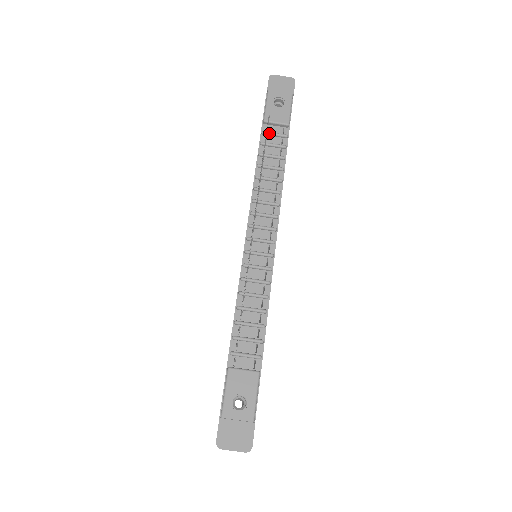
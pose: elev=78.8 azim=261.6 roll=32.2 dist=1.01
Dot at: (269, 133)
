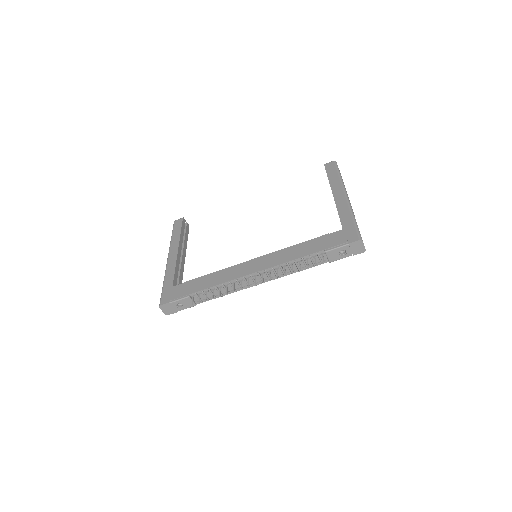
Dot at: (319, 257)
